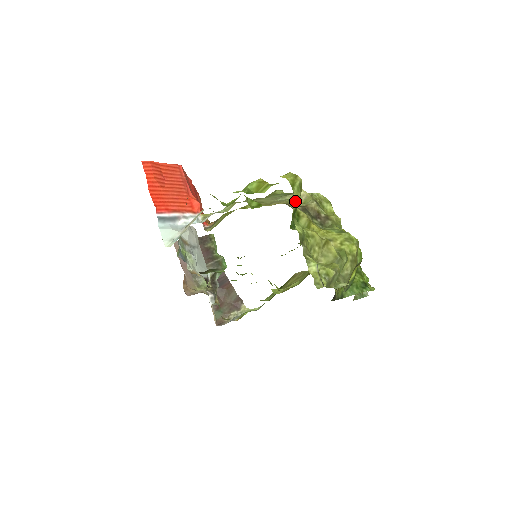
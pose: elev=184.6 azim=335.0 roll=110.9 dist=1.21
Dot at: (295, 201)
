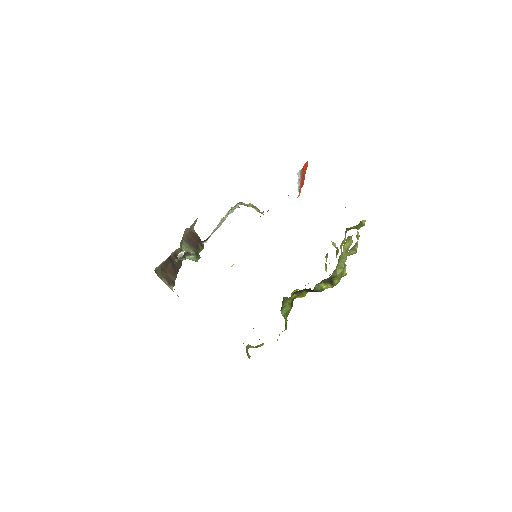
Dot at: (365, 221)
